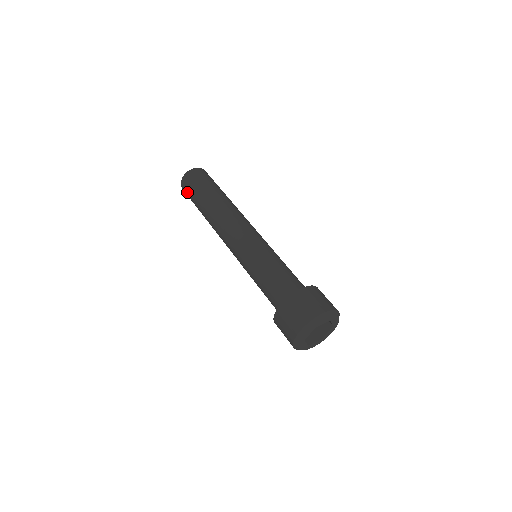
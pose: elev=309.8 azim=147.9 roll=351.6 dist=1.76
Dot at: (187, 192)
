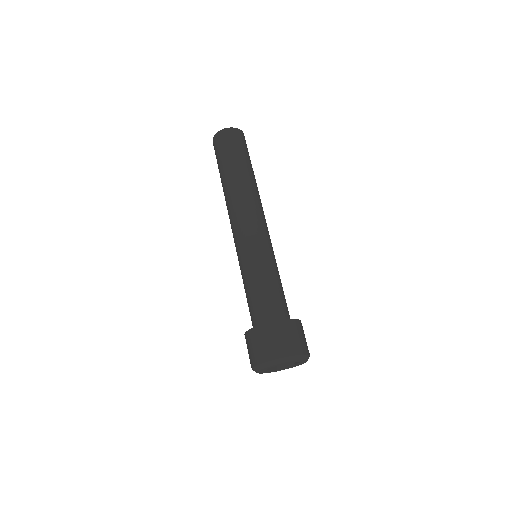
Dot at: (218, 147)
